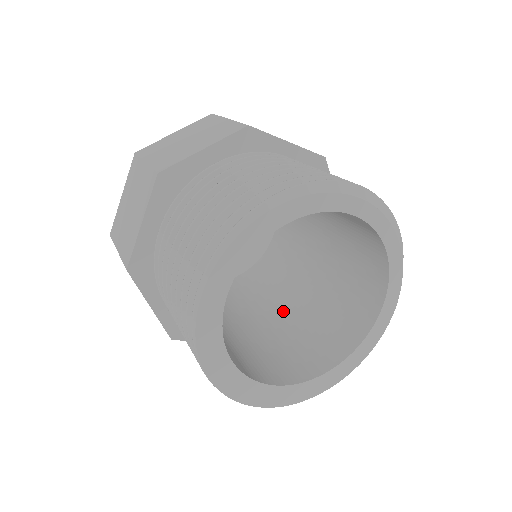
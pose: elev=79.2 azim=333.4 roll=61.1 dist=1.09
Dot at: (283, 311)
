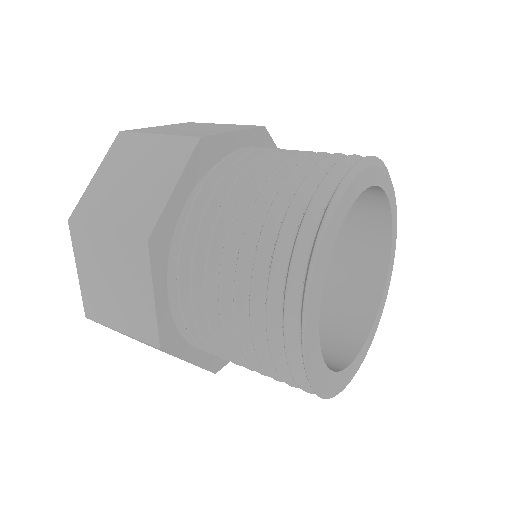
Dot at: occluded
